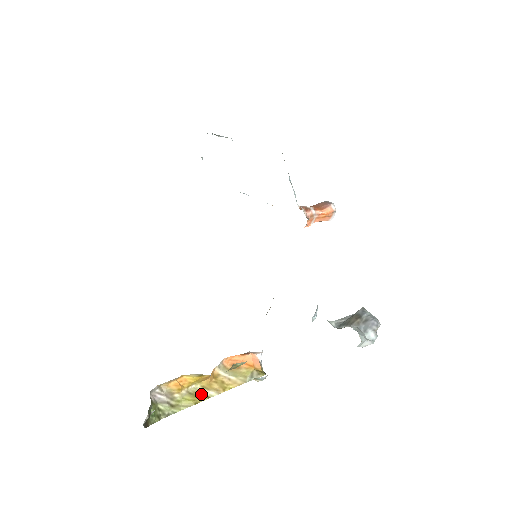
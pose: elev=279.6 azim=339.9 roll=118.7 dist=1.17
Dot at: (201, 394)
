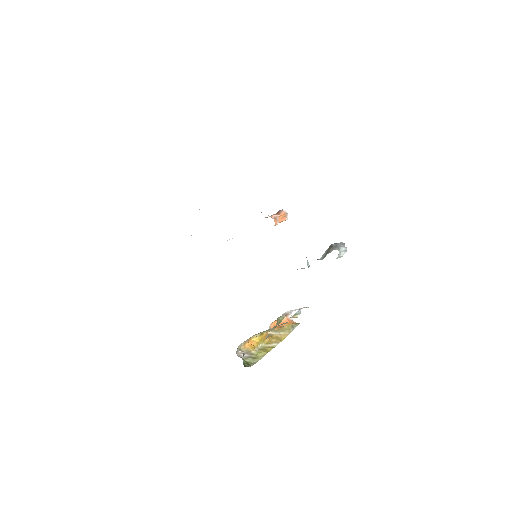
Dot at: (268, 347)
